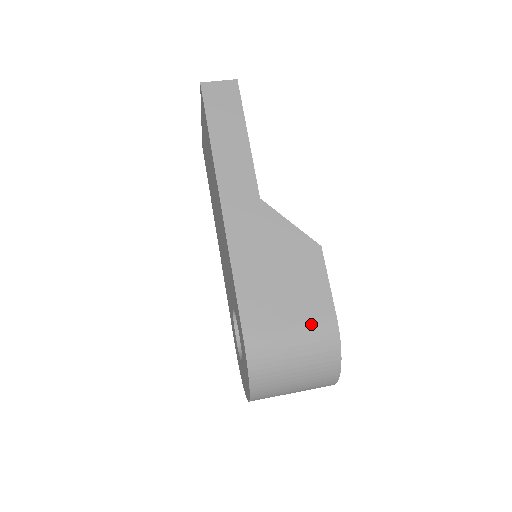
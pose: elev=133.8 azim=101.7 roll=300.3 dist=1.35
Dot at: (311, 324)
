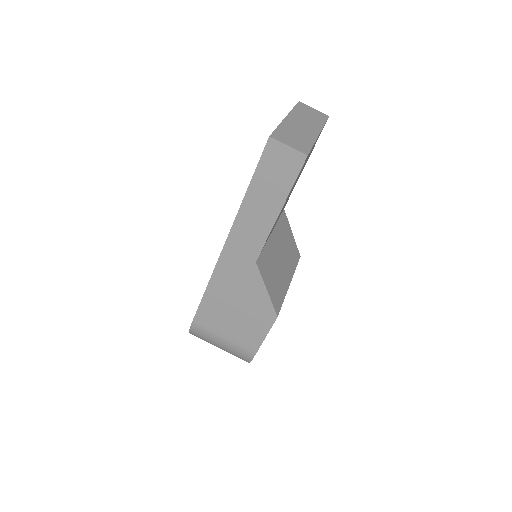
Dot at: (238, 345)
